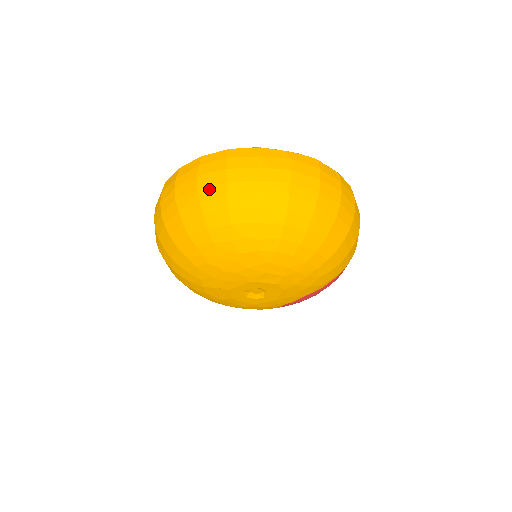
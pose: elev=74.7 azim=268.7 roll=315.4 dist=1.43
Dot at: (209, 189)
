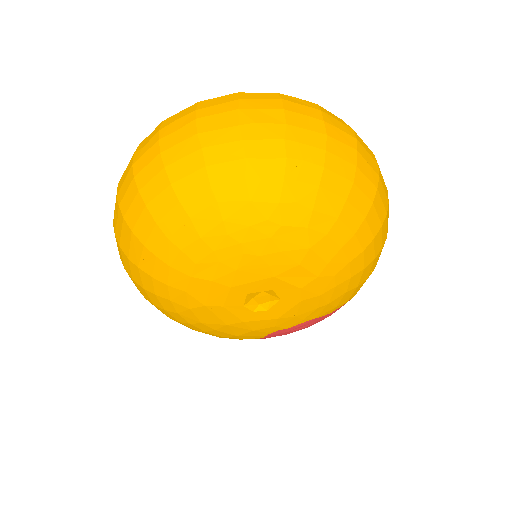
Dot at: (259, 126)
